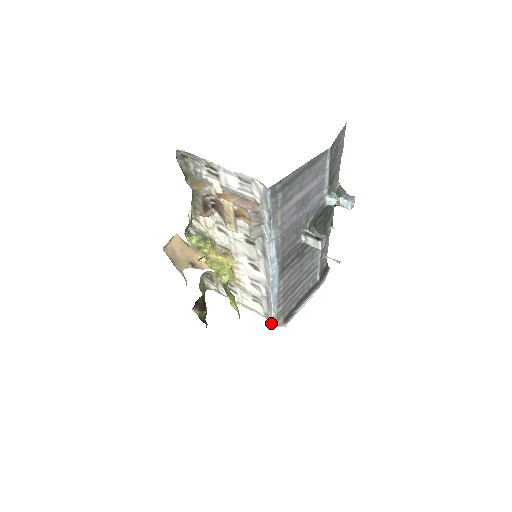
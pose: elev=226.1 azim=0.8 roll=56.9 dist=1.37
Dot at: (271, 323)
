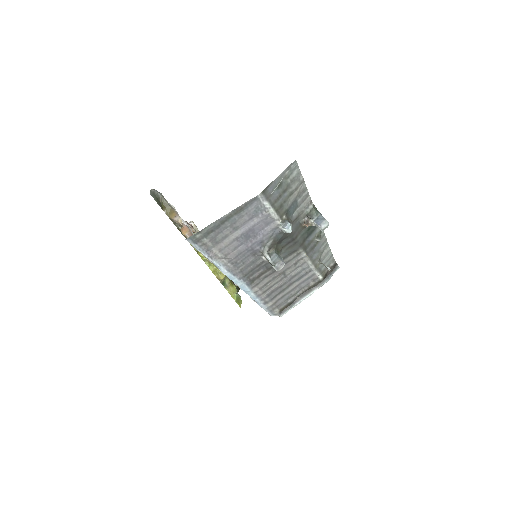
Dot at: (268, 312)
